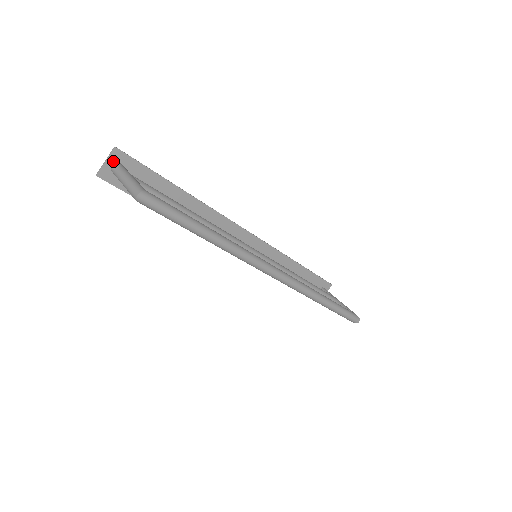
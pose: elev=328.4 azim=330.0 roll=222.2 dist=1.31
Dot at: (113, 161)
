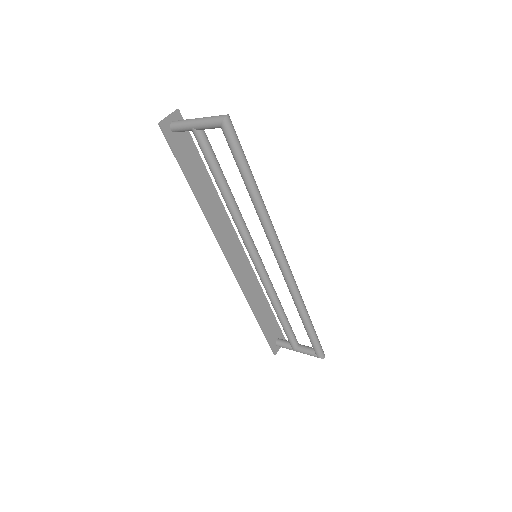
Dot at: (173, 119)
